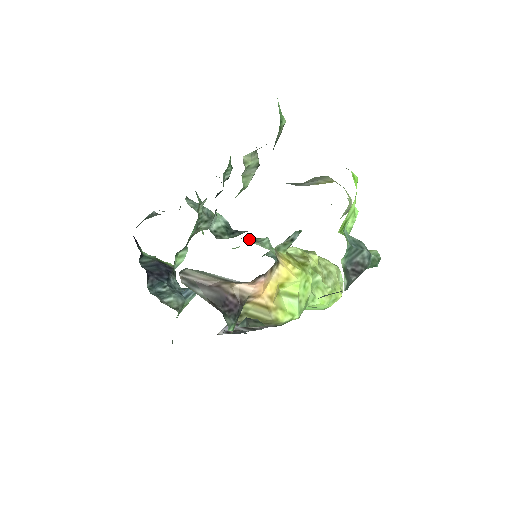
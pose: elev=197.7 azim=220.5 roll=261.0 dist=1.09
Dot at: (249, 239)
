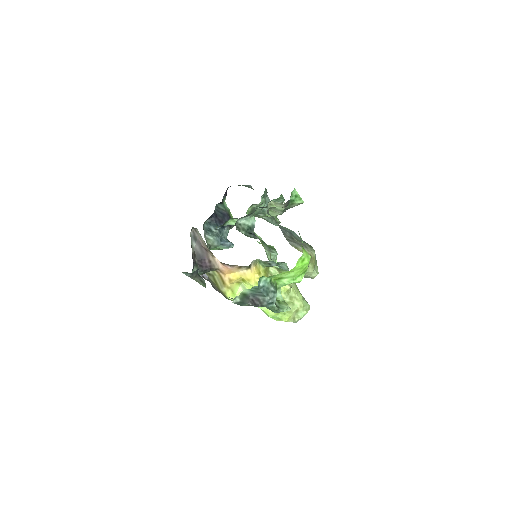
Dot at: (267, 245)
